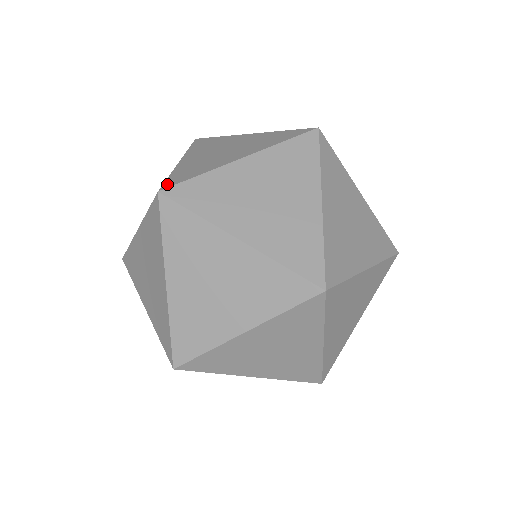
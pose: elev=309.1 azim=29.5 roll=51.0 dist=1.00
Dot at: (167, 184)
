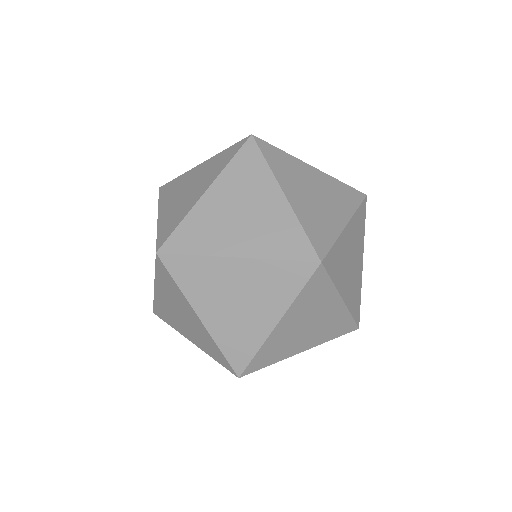
Dot at: occluded
